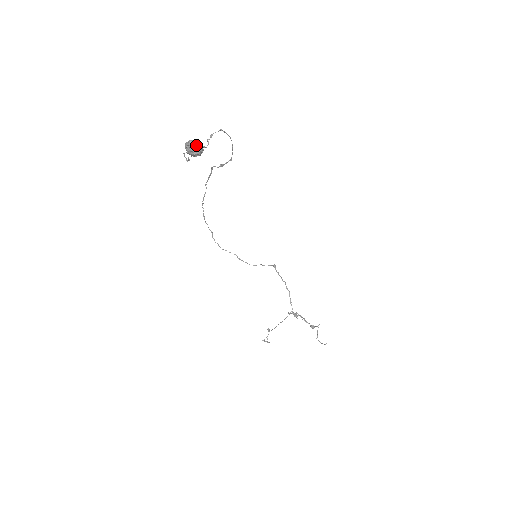
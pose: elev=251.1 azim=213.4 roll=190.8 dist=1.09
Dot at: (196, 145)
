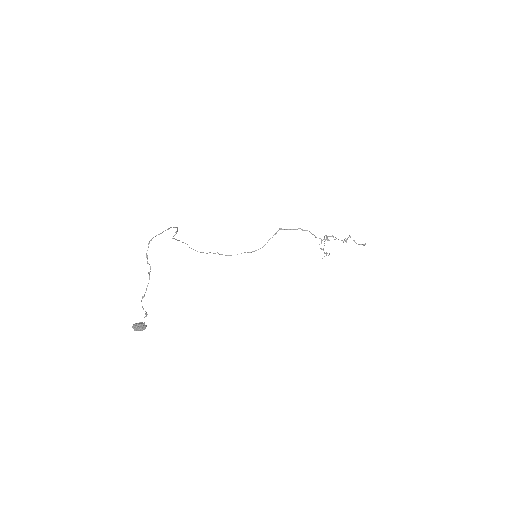
Dot at: (138, 329)
